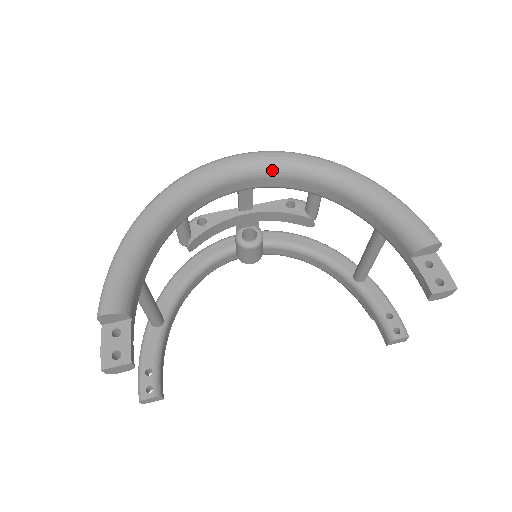
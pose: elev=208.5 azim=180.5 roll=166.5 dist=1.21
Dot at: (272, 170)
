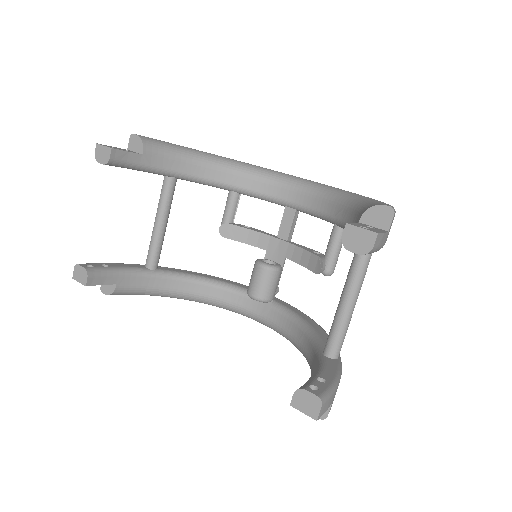
Dot at: (315, 189)
